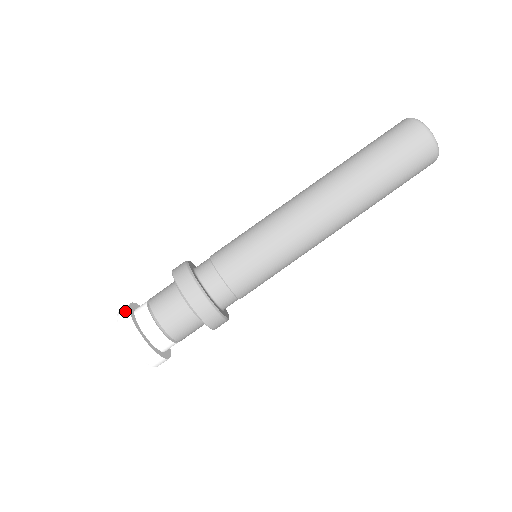
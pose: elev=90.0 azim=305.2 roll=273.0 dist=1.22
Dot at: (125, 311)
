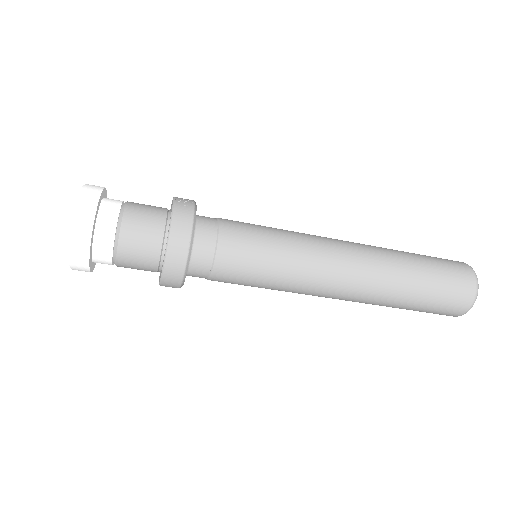
Dot at: (91, 206)
